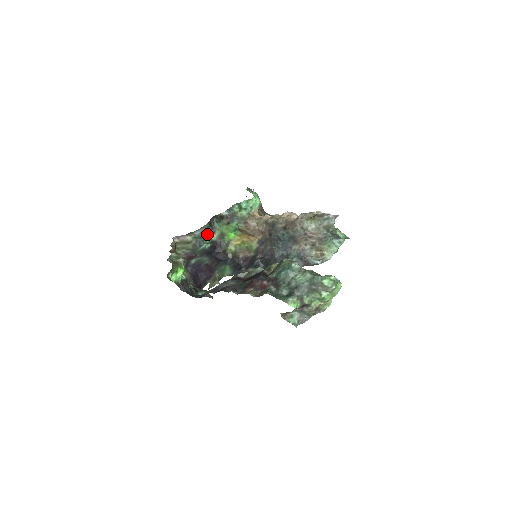
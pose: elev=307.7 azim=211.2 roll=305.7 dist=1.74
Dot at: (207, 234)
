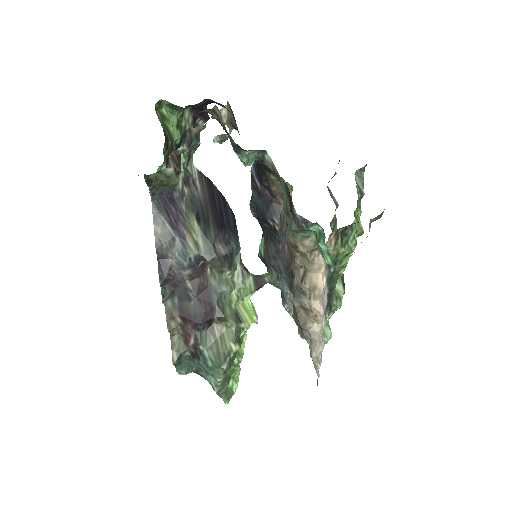
Dot at: occluded
